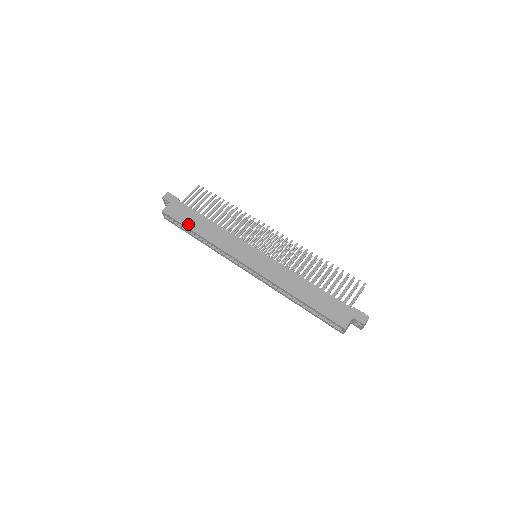
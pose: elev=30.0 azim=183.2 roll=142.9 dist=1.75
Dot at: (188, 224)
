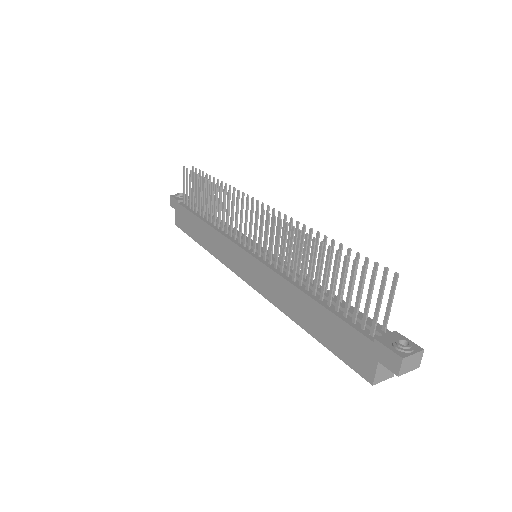
Dot at: (193, 235)
